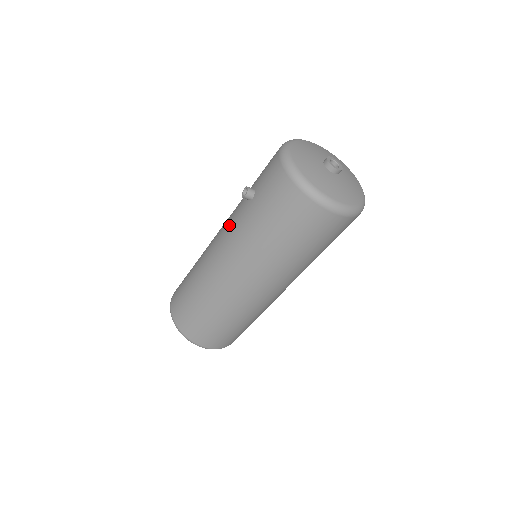
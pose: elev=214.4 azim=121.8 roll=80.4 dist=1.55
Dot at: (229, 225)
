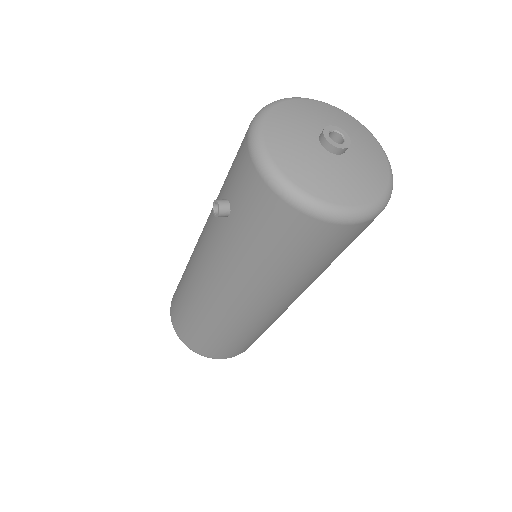
Dot at: (209, 244)
